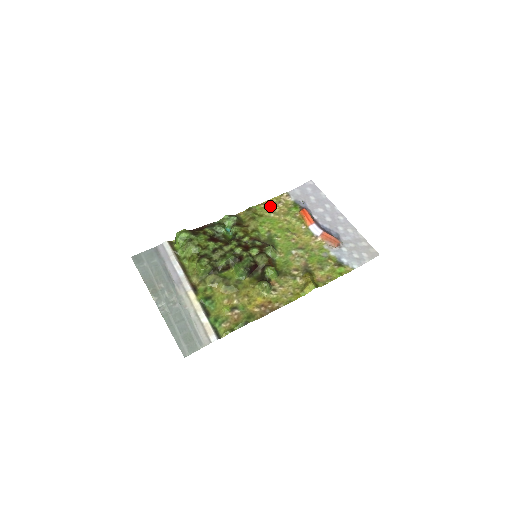
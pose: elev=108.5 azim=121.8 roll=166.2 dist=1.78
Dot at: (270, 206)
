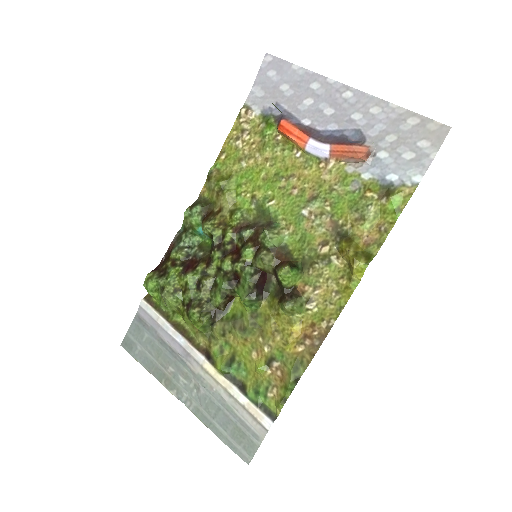
Dot at: (233, 149)
